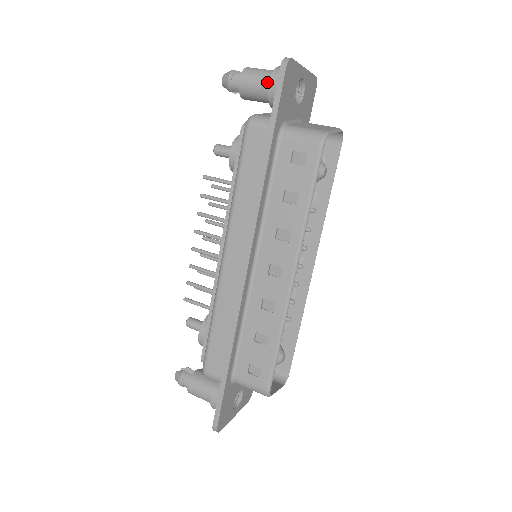
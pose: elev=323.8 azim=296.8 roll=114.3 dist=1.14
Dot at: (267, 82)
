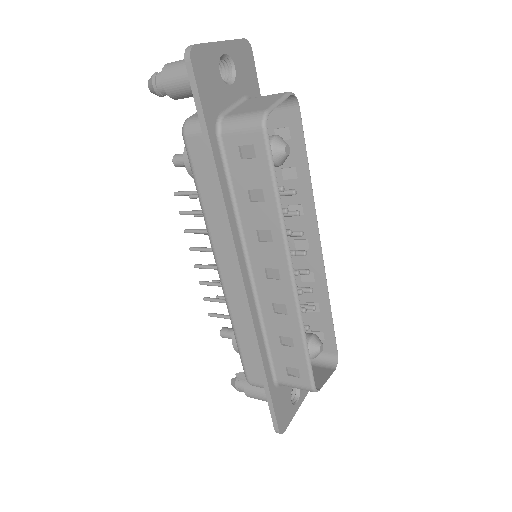
Dot at: occluded
